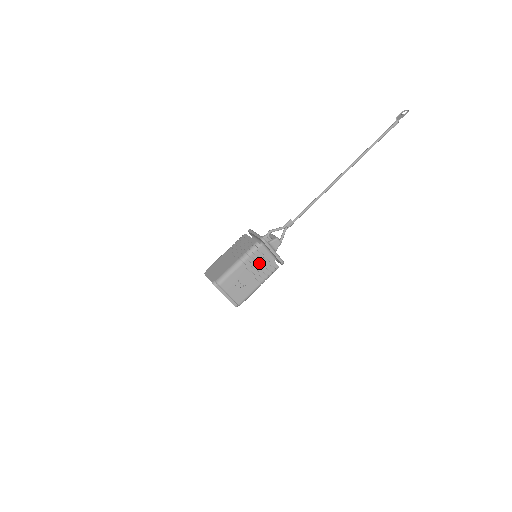
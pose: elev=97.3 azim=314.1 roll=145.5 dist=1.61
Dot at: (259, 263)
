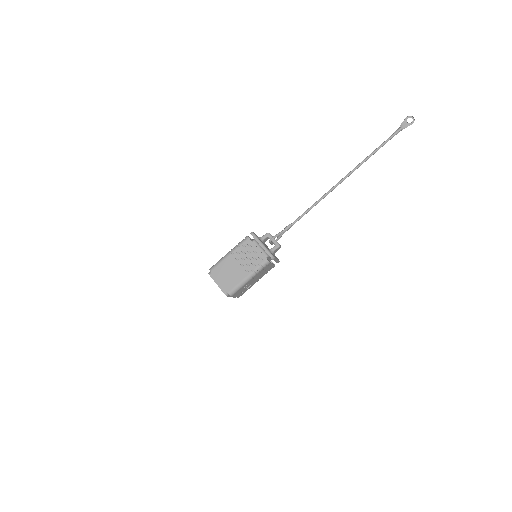
Dot at: (264, 271)
